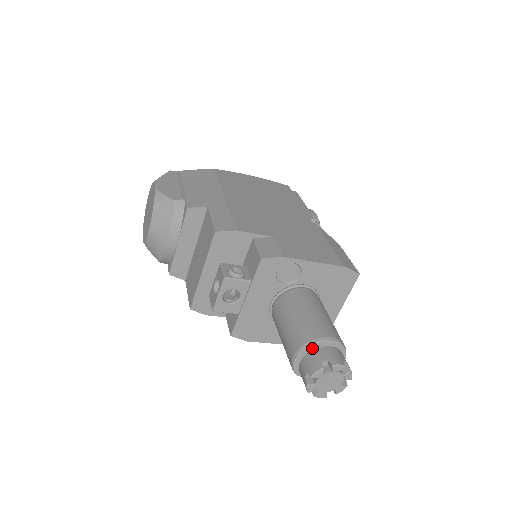
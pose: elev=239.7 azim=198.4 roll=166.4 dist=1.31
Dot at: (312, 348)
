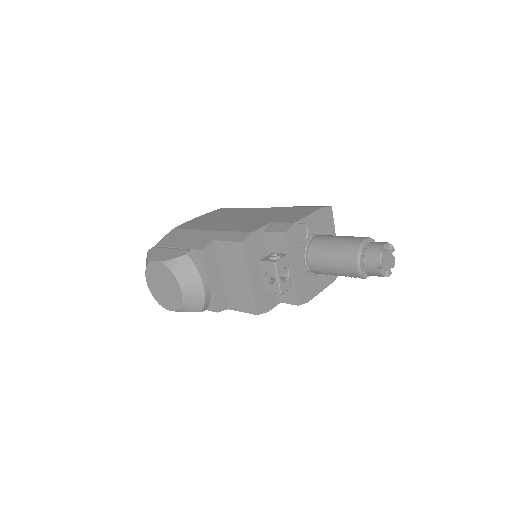
Dot at: (363, 252)
